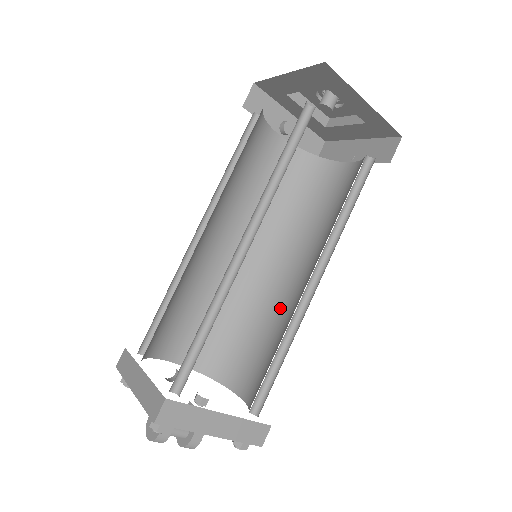
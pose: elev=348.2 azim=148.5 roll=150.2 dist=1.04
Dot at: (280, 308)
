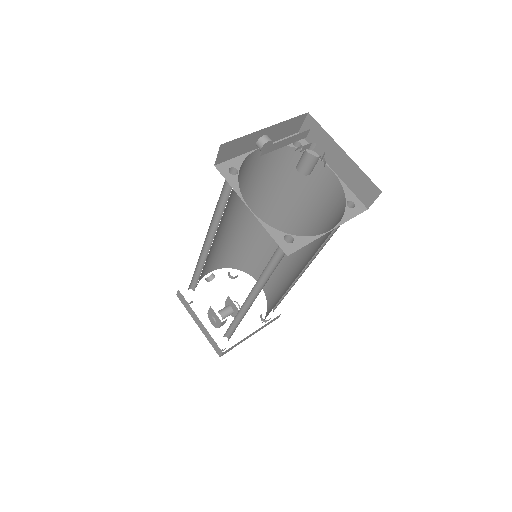
Dot at: occluded
